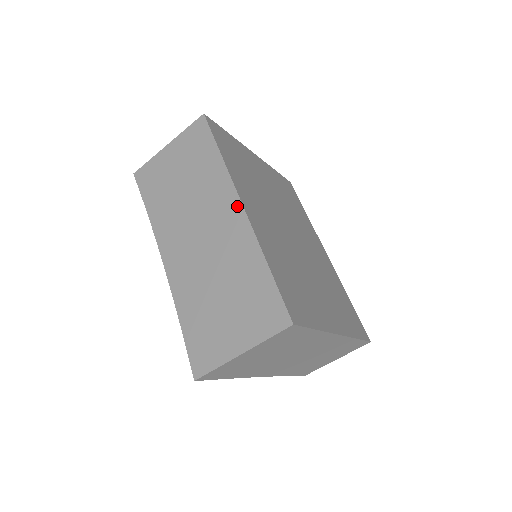
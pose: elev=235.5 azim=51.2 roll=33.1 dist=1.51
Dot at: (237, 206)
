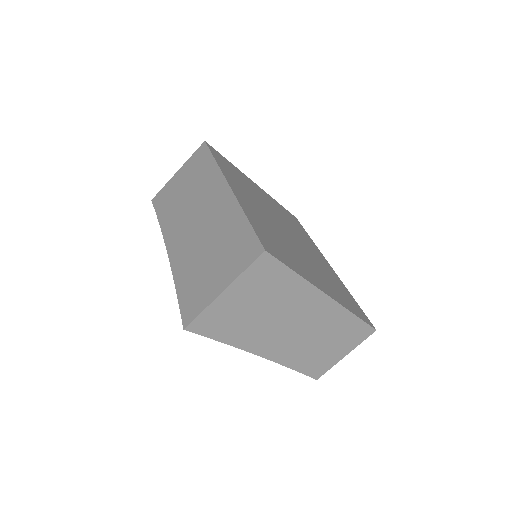
Dot at: (225, 187)
